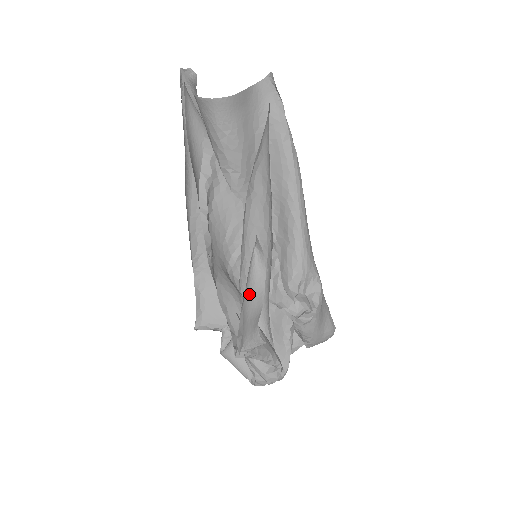
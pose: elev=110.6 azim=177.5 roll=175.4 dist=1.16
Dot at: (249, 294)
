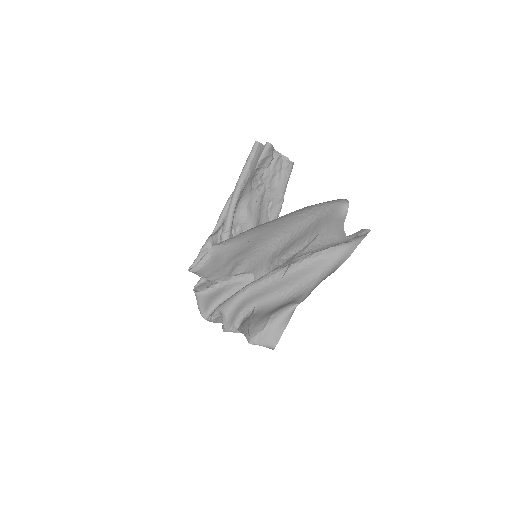
Dot at: (279, 323)
